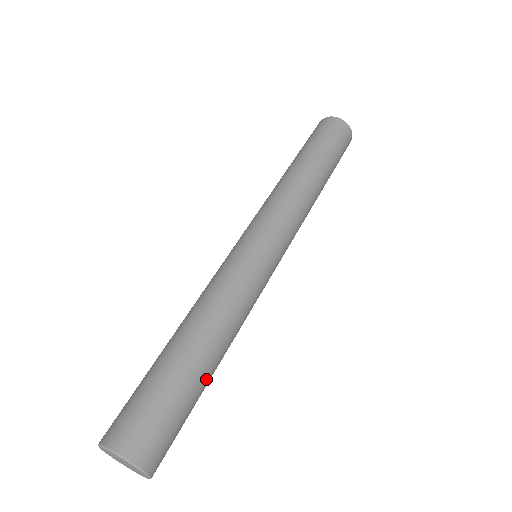
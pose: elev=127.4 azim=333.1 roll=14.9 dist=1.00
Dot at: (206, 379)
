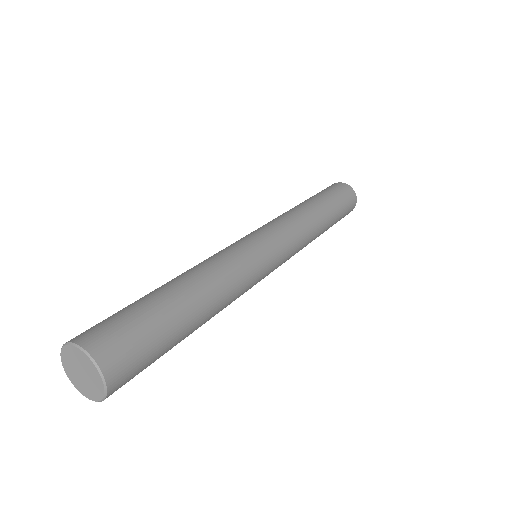
Dot at: (186, 320)
